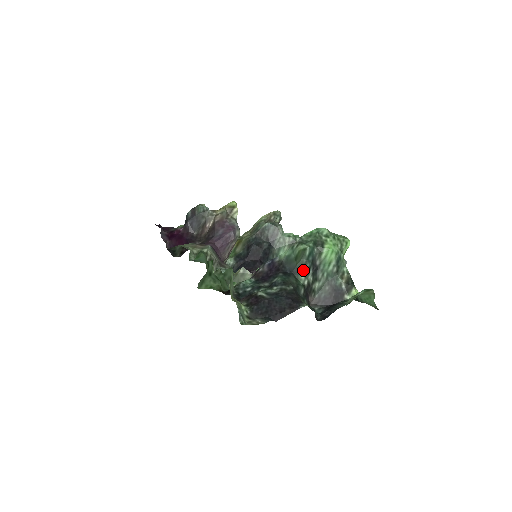
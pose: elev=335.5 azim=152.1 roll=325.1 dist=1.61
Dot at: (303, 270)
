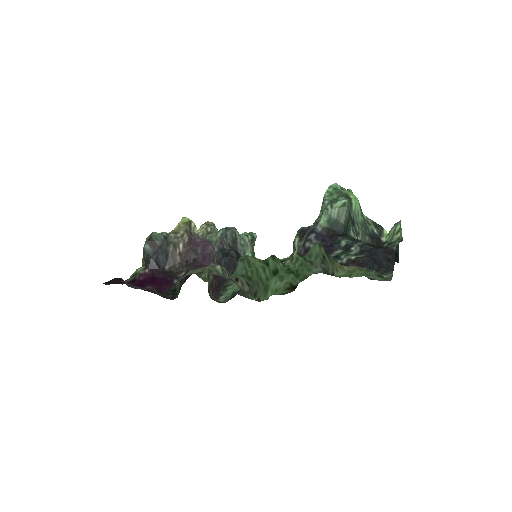
Dot at: (350, 227)
